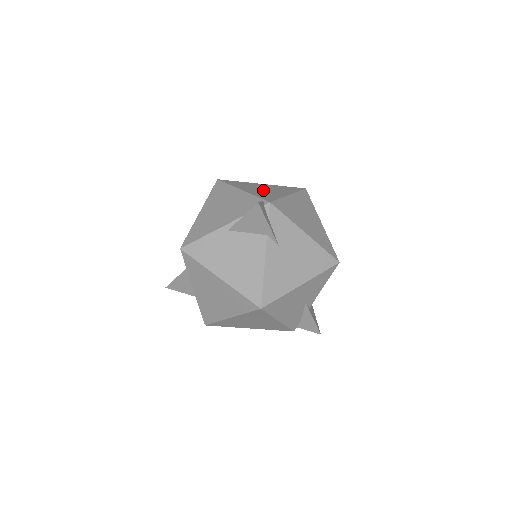
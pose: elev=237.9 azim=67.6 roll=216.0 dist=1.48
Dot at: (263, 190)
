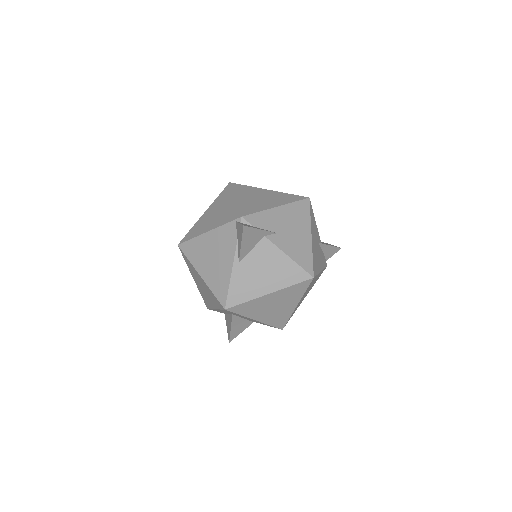
Dot at: (217, 215)
